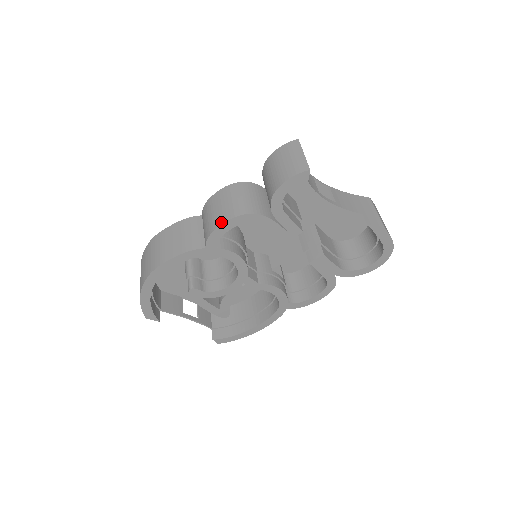
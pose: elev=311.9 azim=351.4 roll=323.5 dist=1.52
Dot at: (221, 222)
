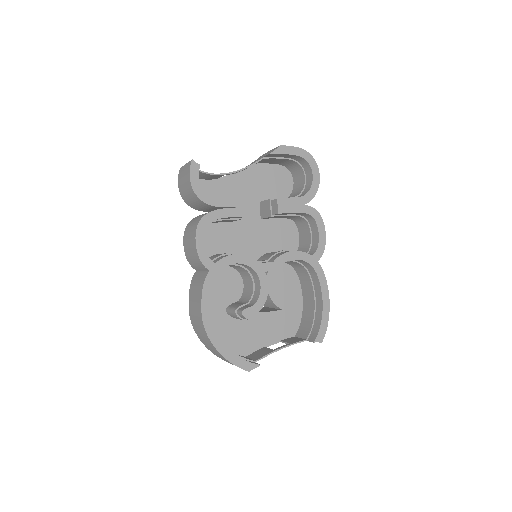
Dot at: (195, 244)
